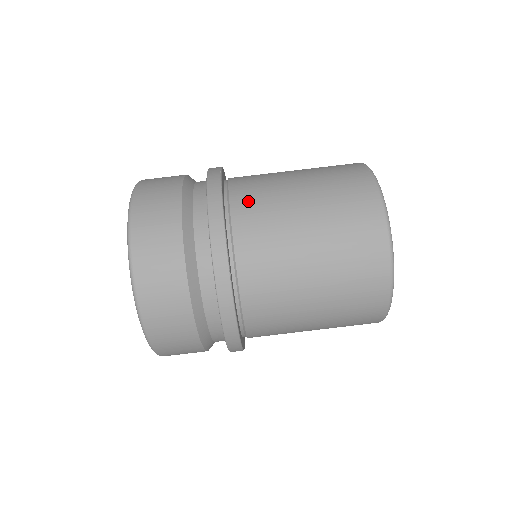
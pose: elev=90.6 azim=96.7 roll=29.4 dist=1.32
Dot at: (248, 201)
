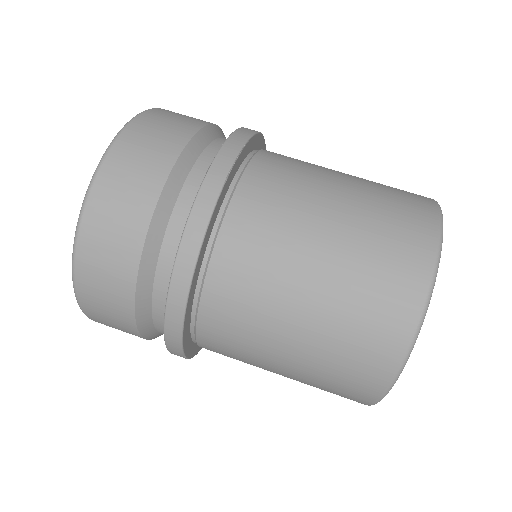
Dot at: (283, 155)
